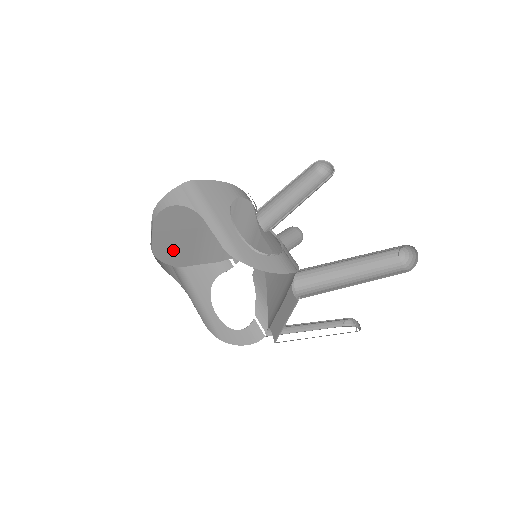
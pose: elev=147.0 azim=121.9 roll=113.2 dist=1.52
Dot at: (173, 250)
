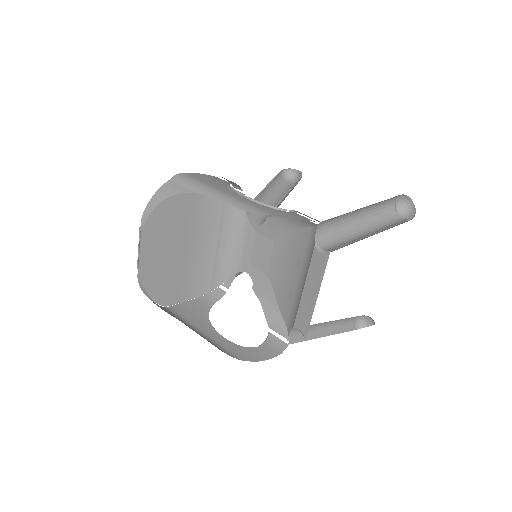
Dot at: (160, 279)
